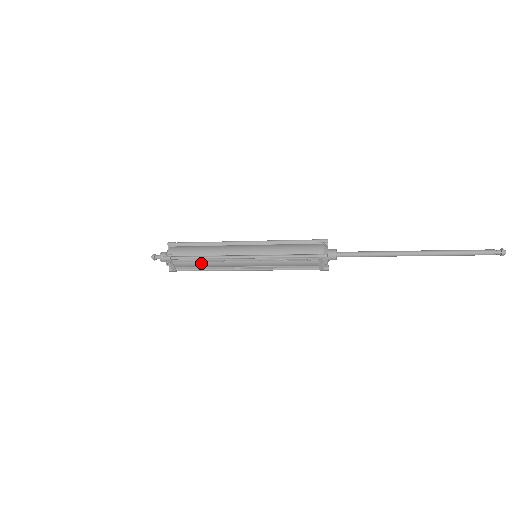
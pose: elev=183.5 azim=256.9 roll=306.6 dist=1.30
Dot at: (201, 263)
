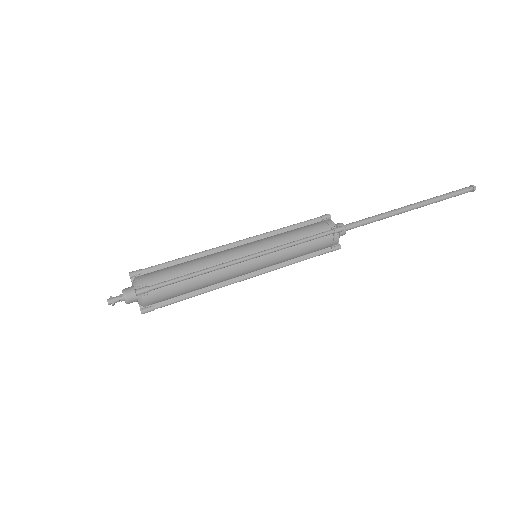
Dot at: occluded
